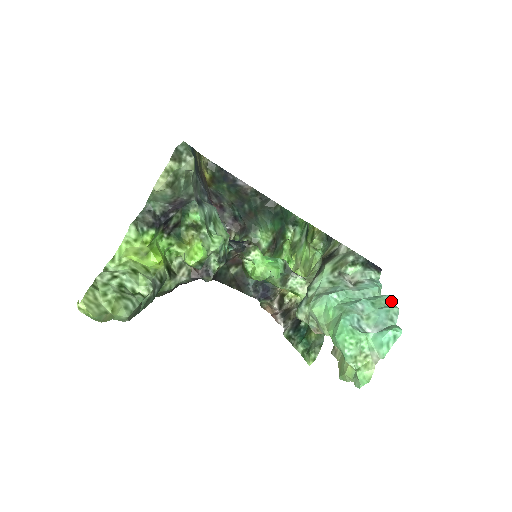
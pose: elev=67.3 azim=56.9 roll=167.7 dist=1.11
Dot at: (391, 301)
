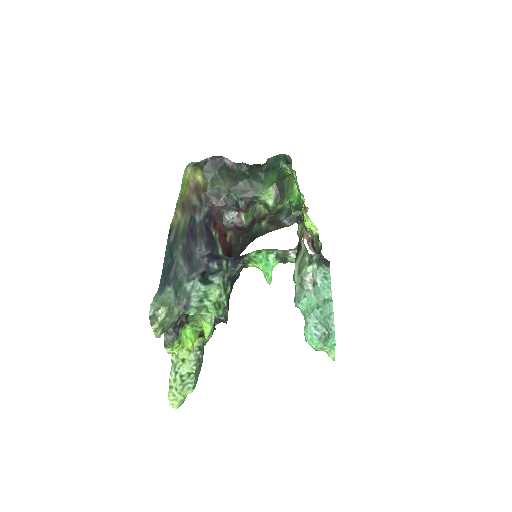
Dot at: (330, 310)
